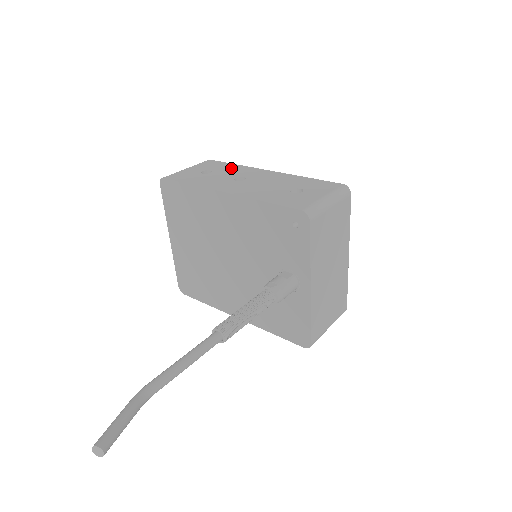
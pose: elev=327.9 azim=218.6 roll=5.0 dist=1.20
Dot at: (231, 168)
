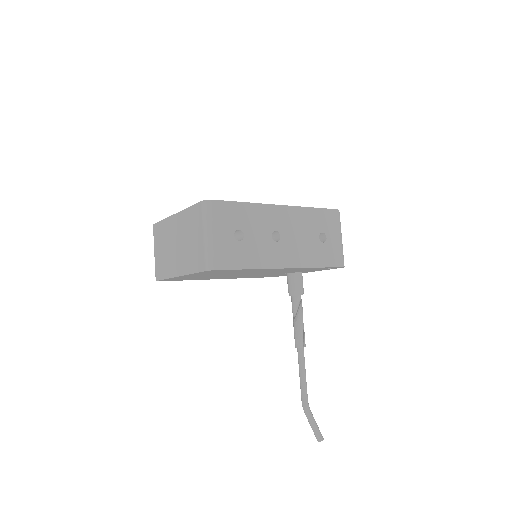
Dot at: (251, 215)
